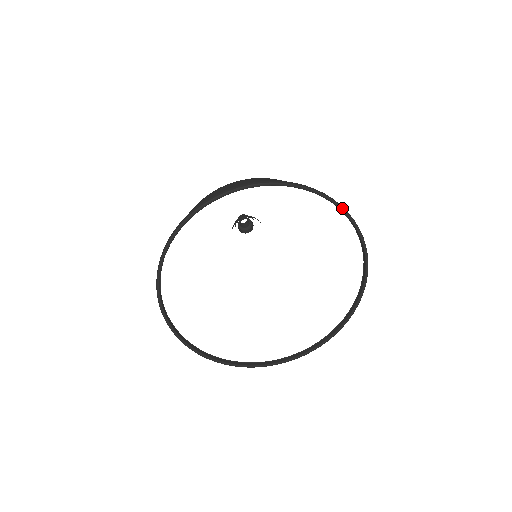
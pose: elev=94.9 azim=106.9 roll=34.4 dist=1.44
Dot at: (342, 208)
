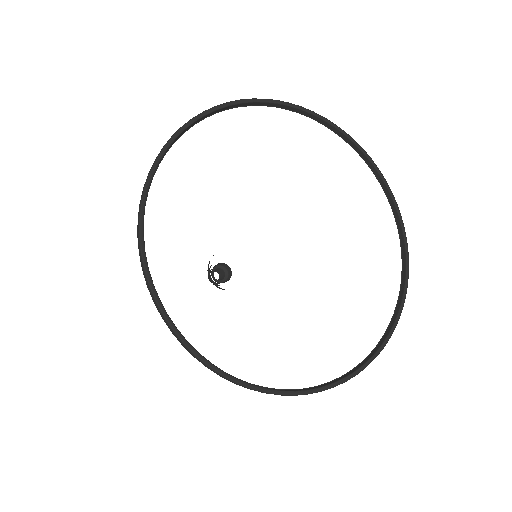
Dot at: (355, 141)
